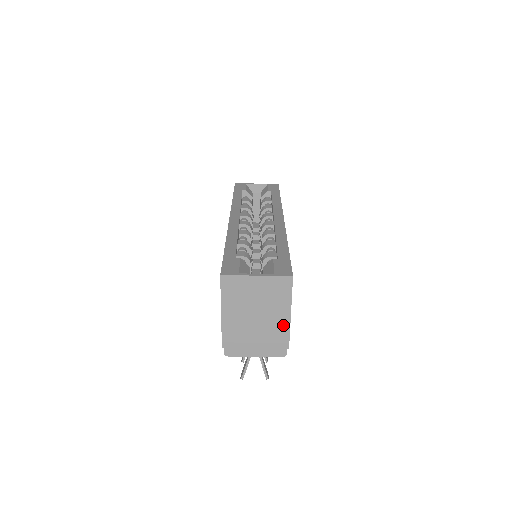
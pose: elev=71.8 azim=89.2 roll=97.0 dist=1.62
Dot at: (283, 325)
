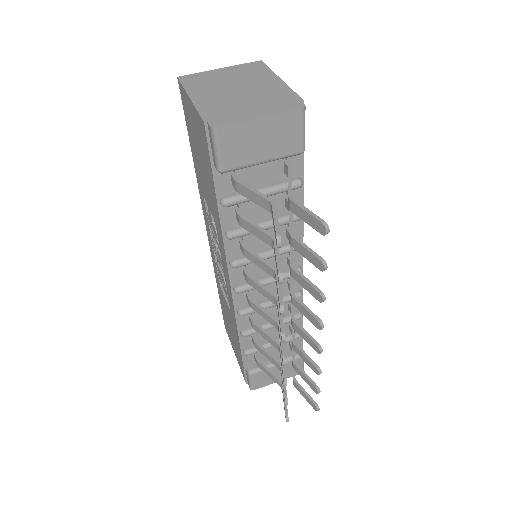
Dot at: (278, 87)
